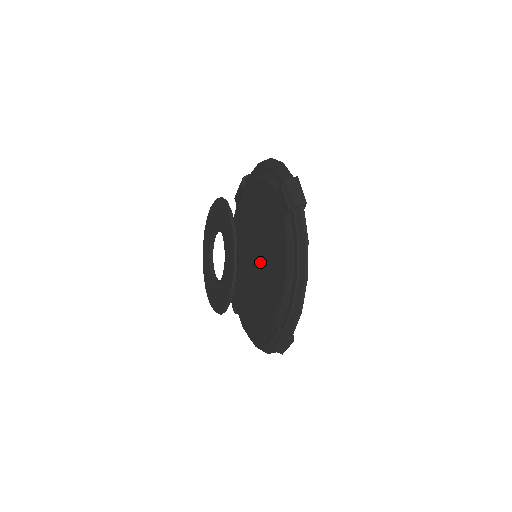
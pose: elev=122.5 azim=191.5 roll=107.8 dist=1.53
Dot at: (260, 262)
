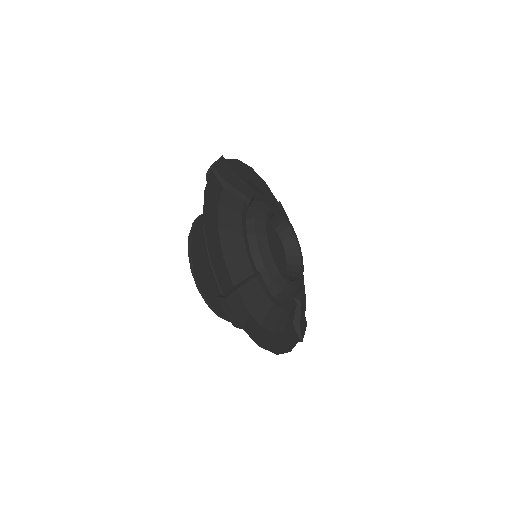
Dot at: occluded
